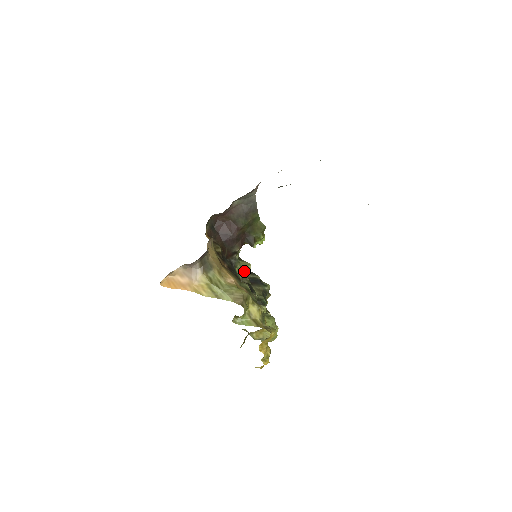
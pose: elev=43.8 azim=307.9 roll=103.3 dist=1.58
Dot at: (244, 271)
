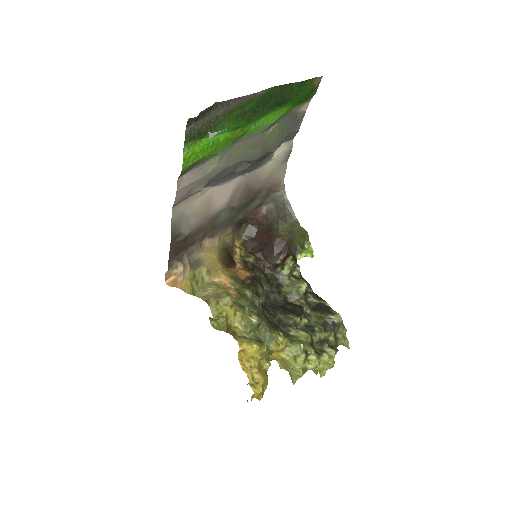
Dot at: (296, 290)
